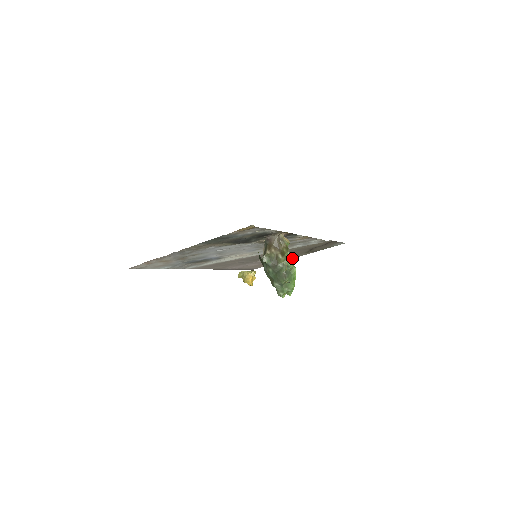
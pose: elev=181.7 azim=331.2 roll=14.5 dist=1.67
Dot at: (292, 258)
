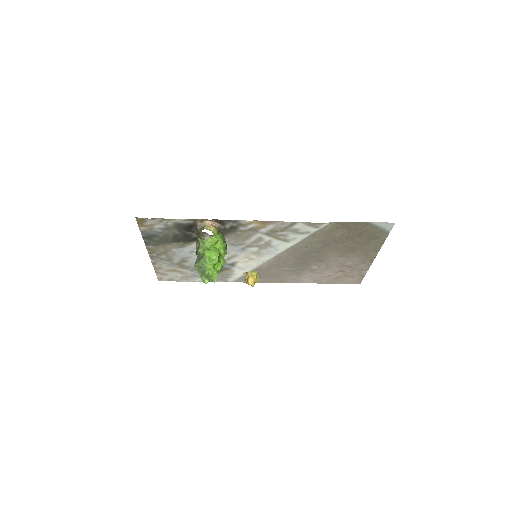
Dot at: (372, 260)
